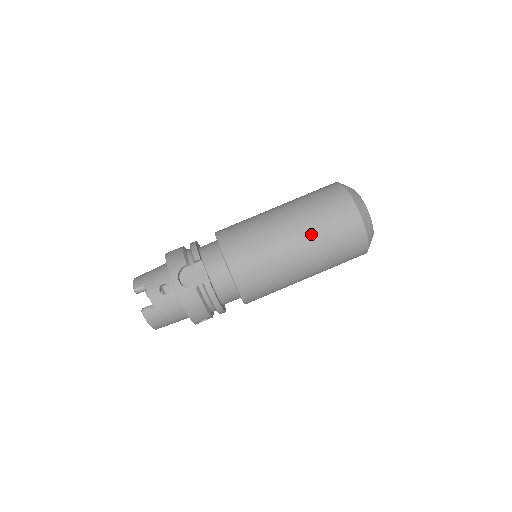
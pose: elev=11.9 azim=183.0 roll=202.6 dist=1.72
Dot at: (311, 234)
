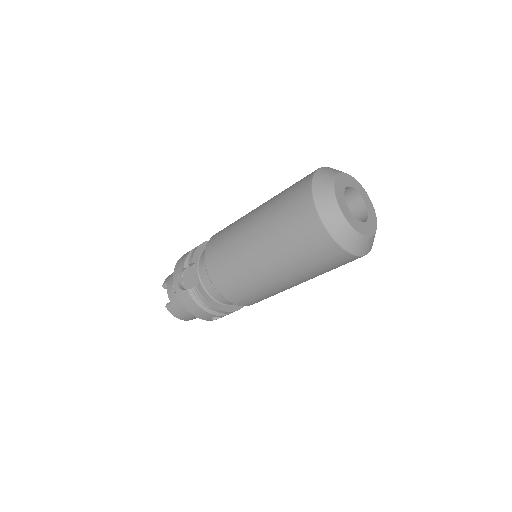
Dot at: (270, 239)
